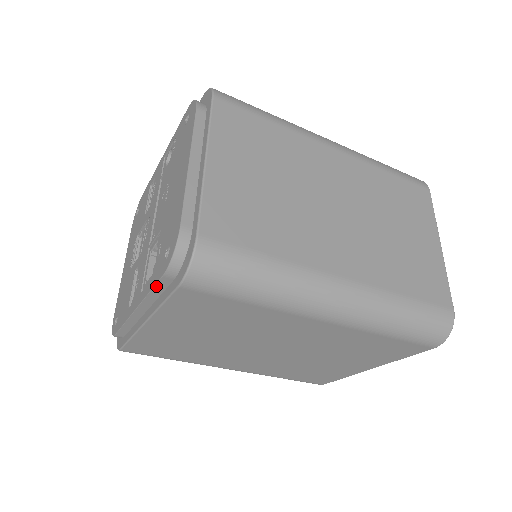
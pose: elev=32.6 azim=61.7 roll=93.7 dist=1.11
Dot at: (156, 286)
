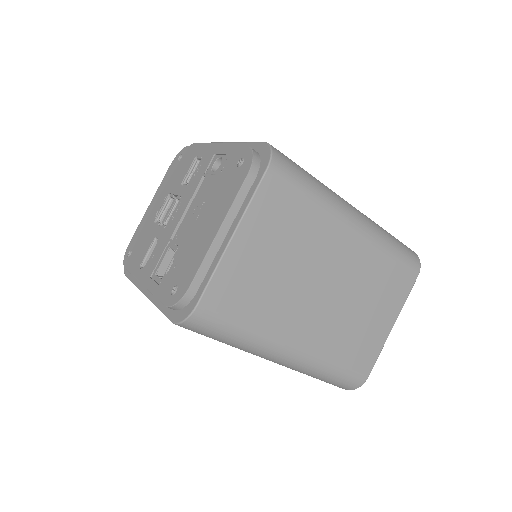
Dot at: (159, 300)
